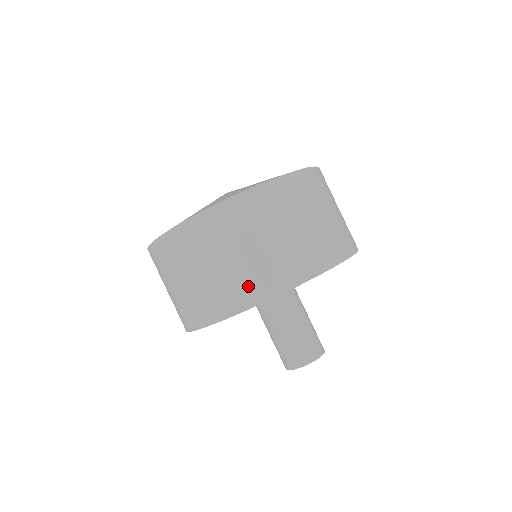
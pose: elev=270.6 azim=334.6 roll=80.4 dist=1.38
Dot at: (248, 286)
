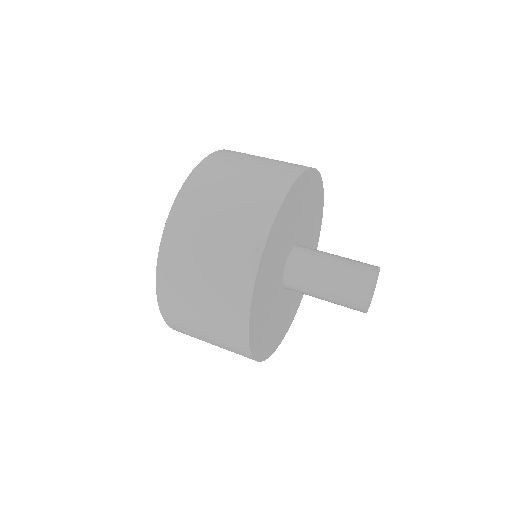
Dot at: occluded
